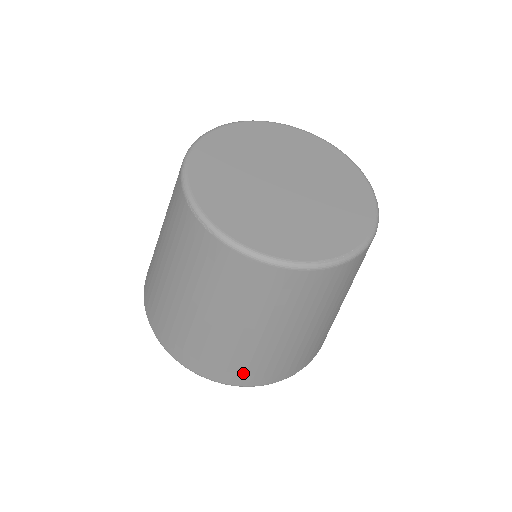
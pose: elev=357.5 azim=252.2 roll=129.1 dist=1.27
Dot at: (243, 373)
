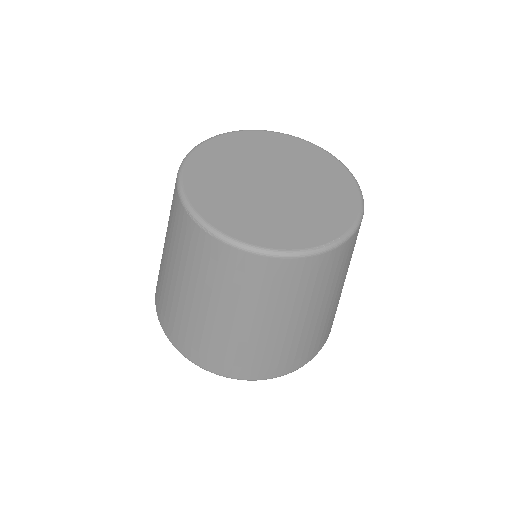
Dot at: (258, 366)
